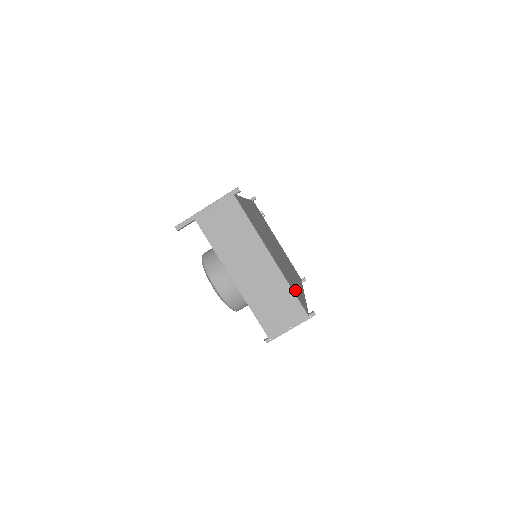
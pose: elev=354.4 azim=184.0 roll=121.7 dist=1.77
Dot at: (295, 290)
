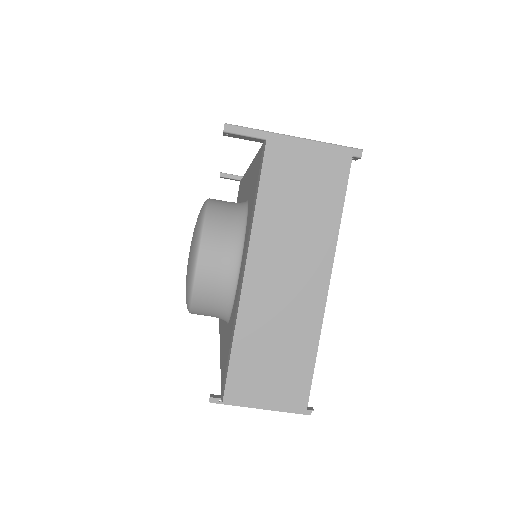
Dot at: occluded
